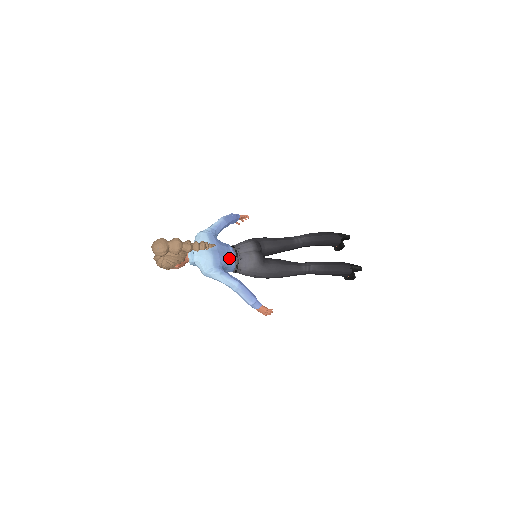
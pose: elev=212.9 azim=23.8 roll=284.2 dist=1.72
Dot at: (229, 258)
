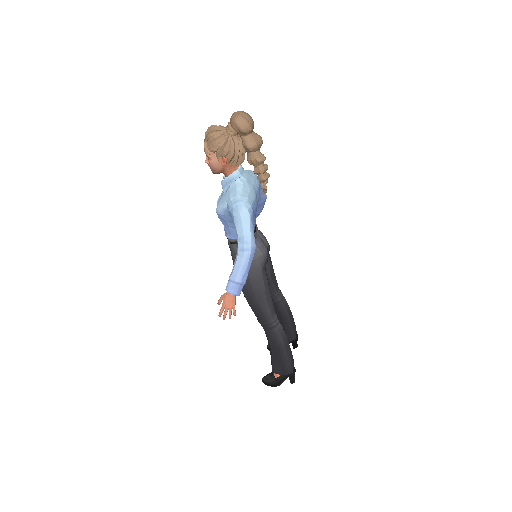
Dot at: (254, 221)
